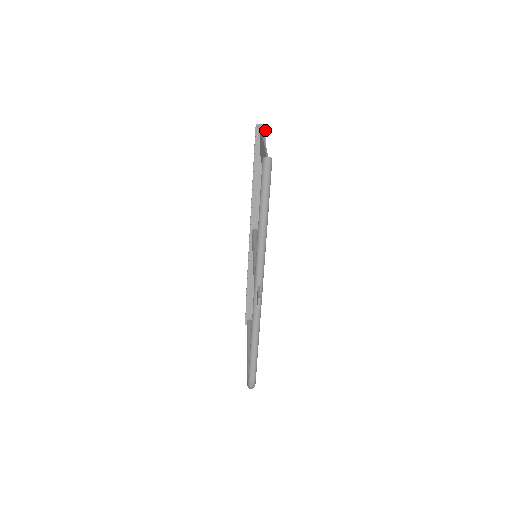
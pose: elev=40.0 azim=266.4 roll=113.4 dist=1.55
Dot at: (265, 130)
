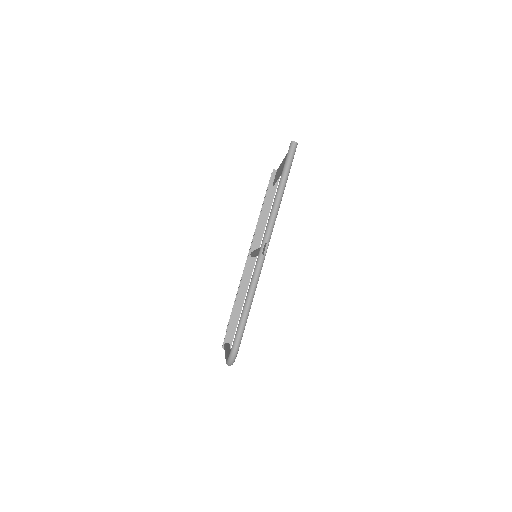
Dot at: occluded
